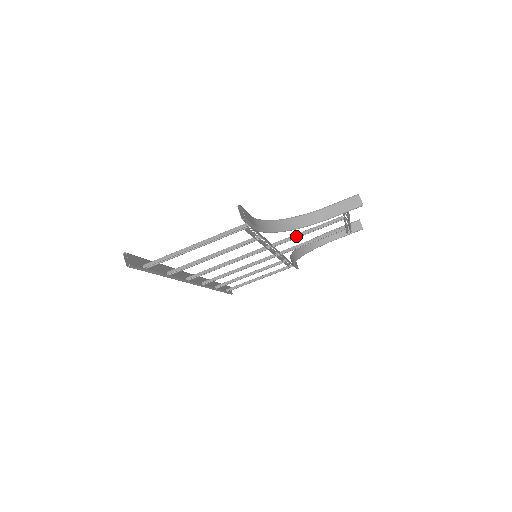
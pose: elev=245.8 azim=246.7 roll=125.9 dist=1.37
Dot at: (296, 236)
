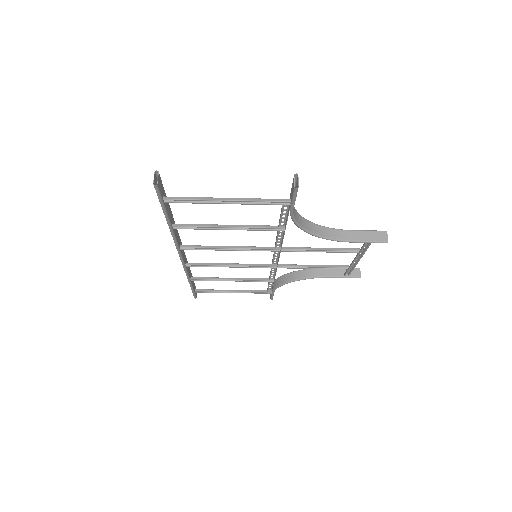
Dot at: (308, 249)
